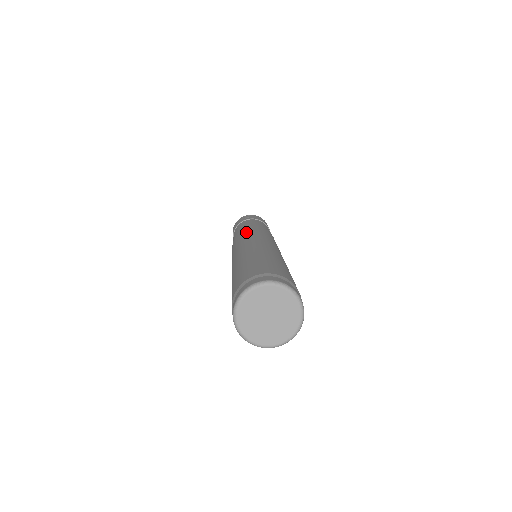
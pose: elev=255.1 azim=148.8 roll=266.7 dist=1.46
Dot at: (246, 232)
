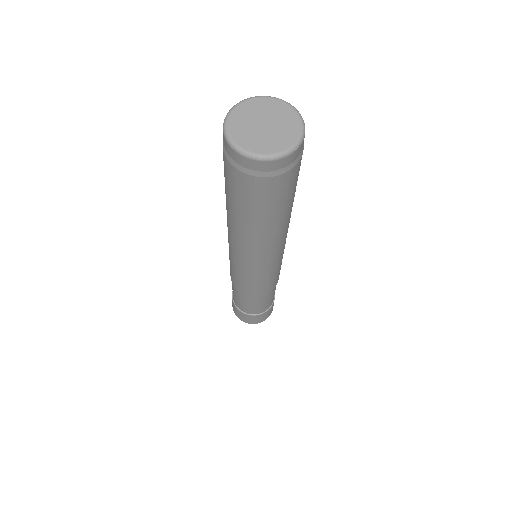
Dot at: occluded
